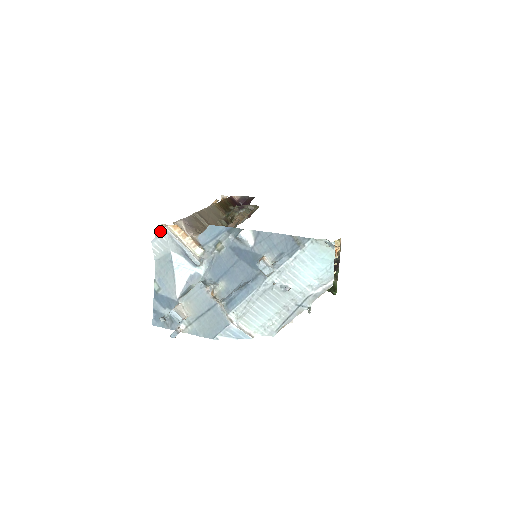
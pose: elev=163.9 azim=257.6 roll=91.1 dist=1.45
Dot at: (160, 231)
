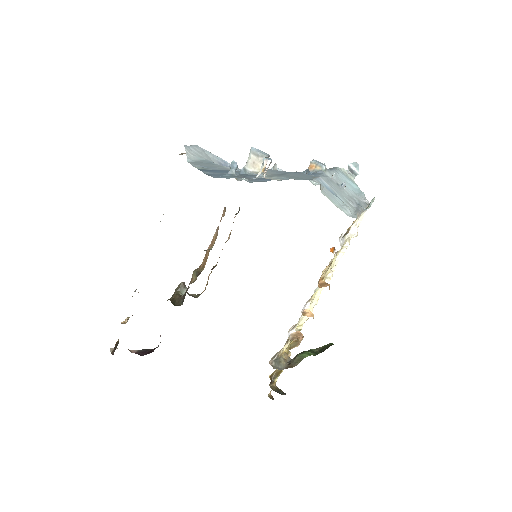
Dot at: (192, 145)
